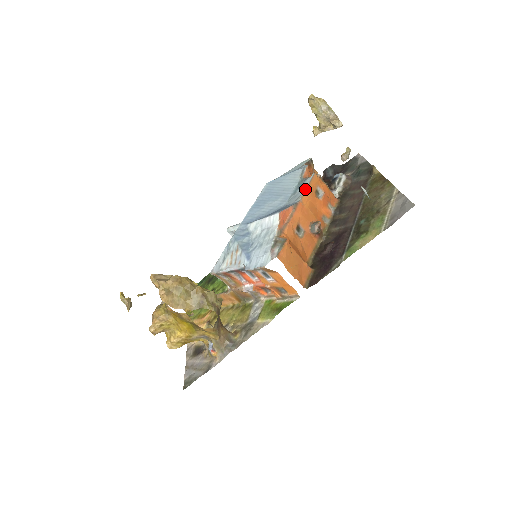
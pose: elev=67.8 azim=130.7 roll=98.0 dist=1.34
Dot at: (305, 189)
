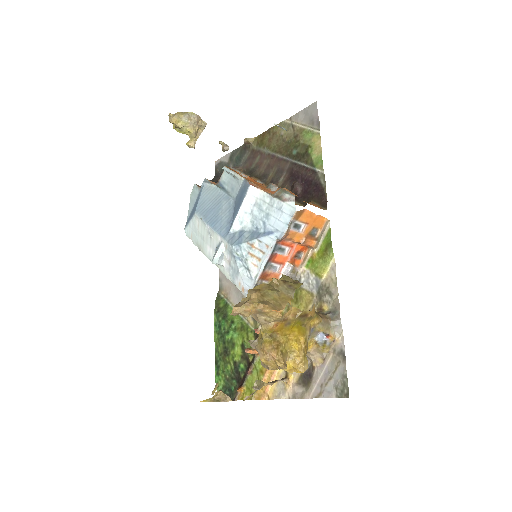
Dot at: (235, 174)
